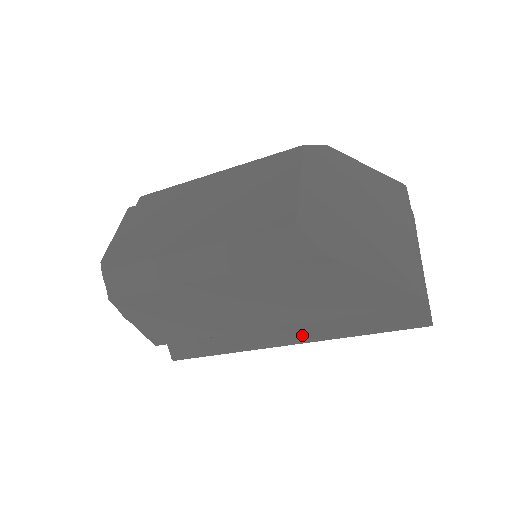
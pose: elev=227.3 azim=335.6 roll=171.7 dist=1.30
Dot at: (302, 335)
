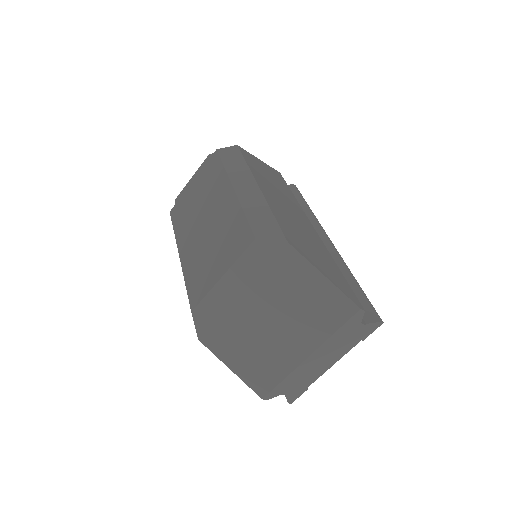
Dot at: occluded
